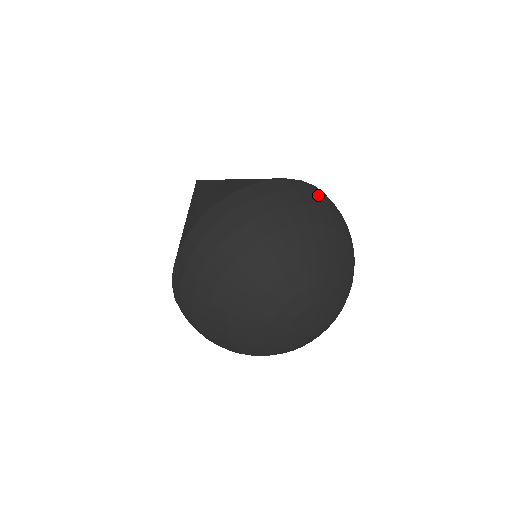
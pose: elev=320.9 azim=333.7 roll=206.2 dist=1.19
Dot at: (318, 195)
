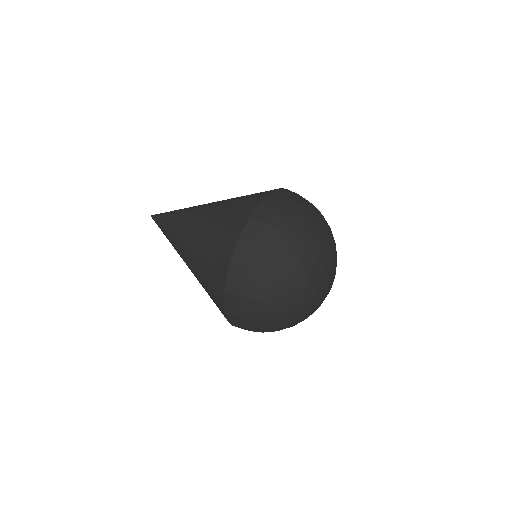
Dot at: (285, 200)
